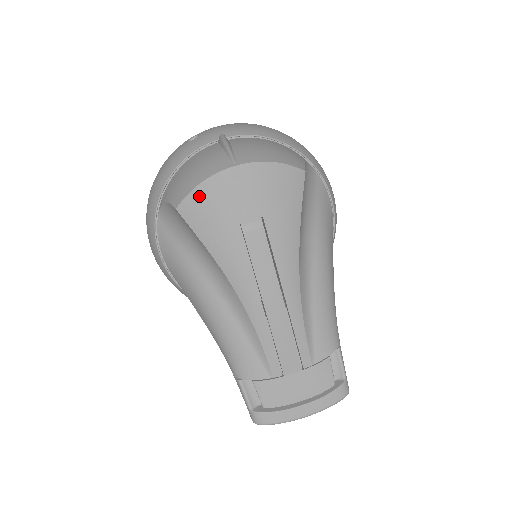
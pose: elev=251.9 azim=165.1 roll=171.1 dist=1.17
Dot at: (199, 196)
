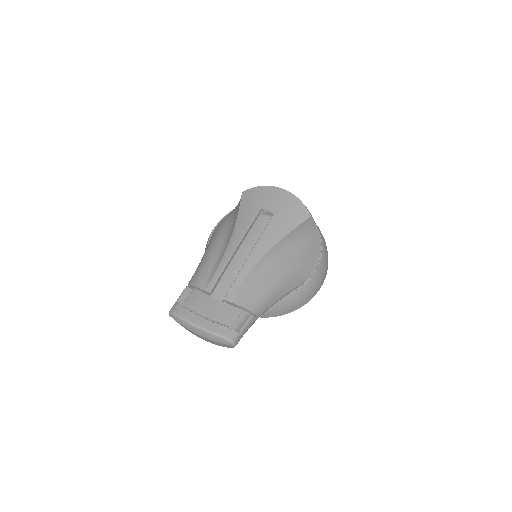
Dot at: (256, 190)
